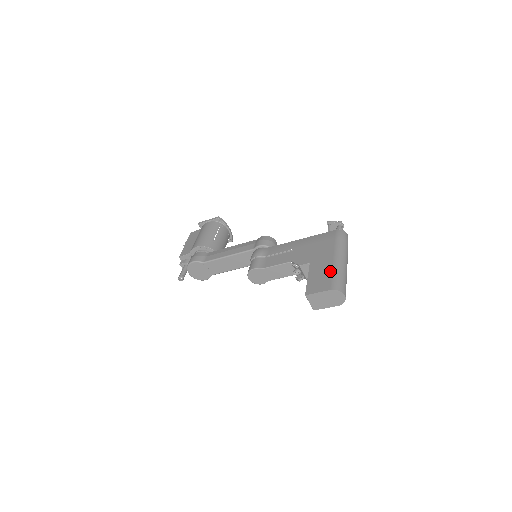
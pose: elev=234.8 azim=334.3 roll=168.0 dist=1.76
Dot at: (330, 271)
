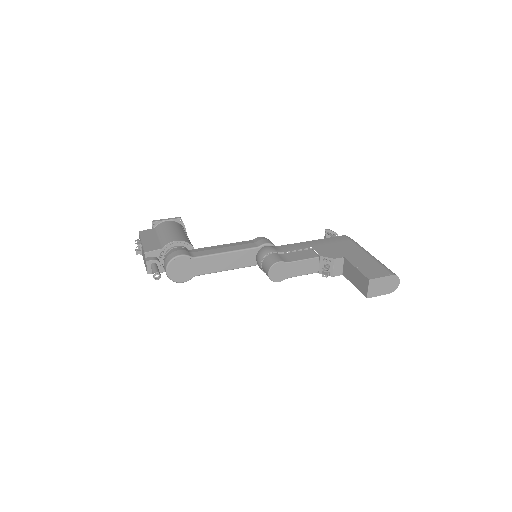
Dot at: (375, 262)
